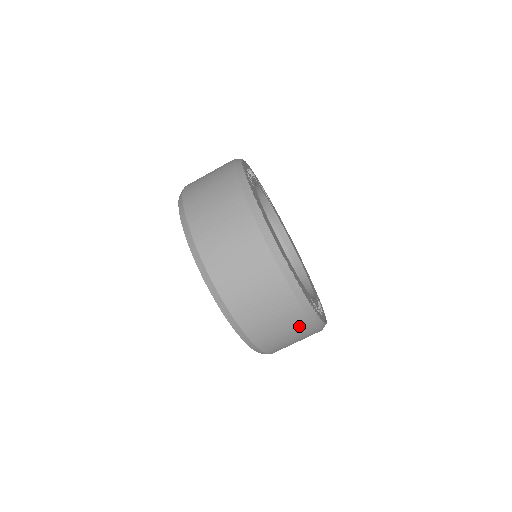
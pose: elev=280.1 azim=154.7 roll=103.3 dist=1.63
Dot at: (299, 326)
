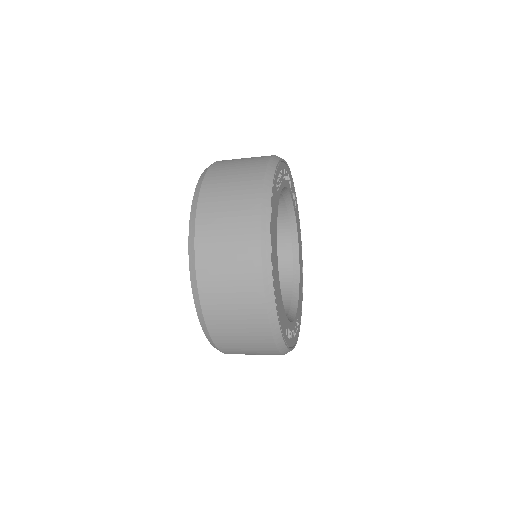
Dot at: (263, 346)
